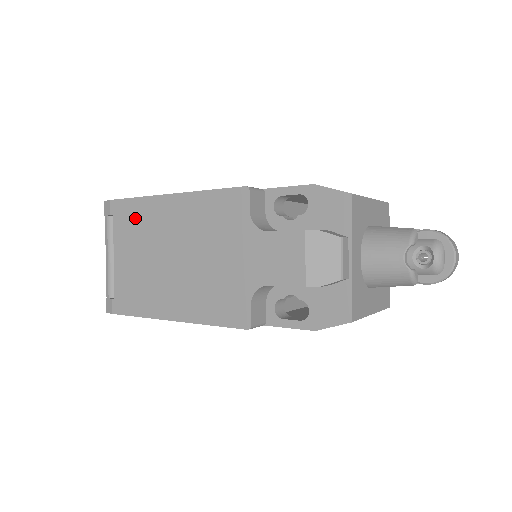
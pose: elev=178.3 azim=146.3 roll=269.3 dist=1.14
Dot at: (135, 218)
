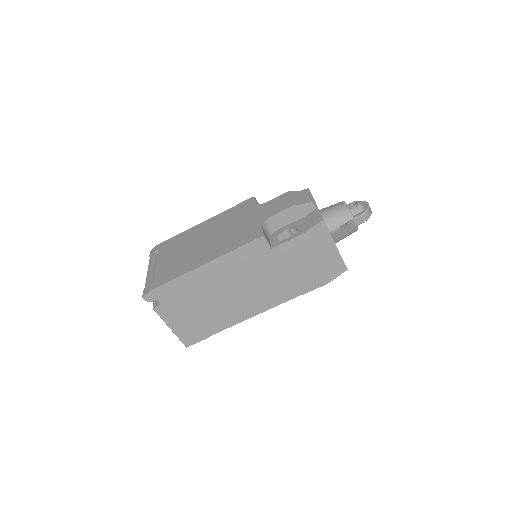
Dot at: (176, 242)
